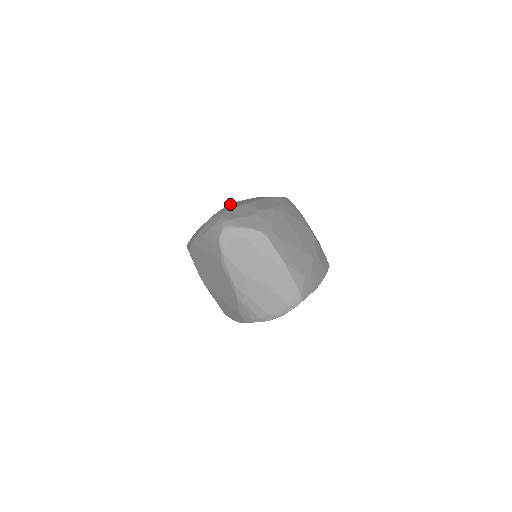
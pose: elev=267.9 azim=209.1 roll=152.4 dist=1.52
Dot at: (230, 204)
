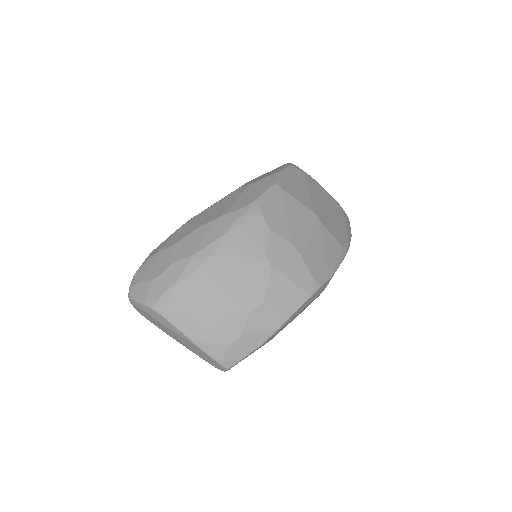
Dot at: (177, 229)
